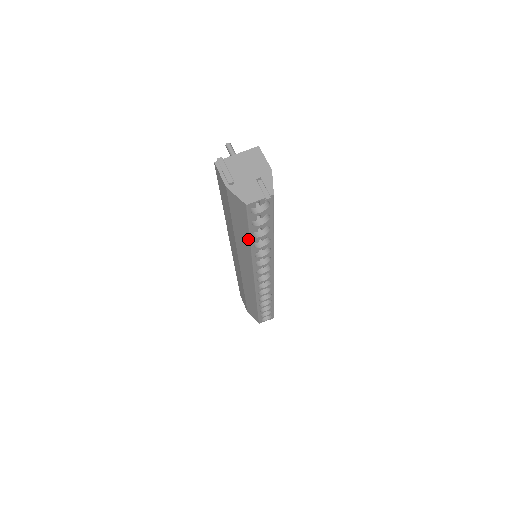
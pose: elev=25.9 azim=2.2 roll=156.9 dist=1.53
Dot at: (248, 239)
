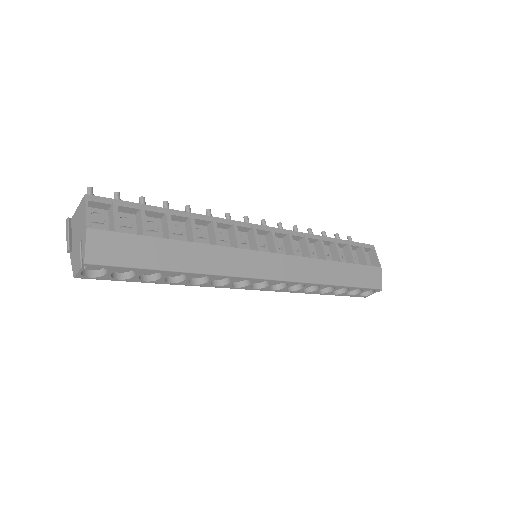
Dot at: (154, 281)
